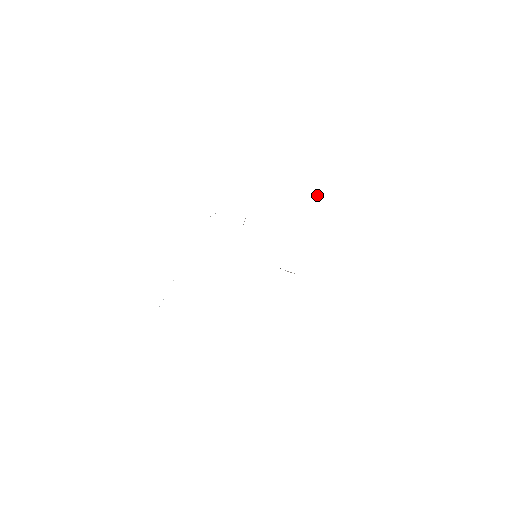
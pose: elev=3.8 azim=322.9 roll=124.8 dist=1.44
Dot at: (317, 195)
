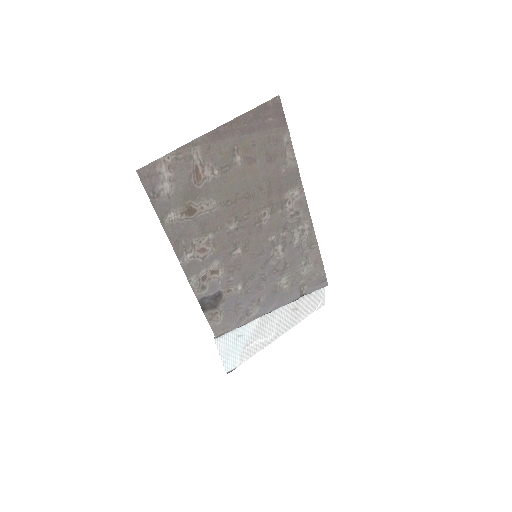
Dot at: (302, 186)
